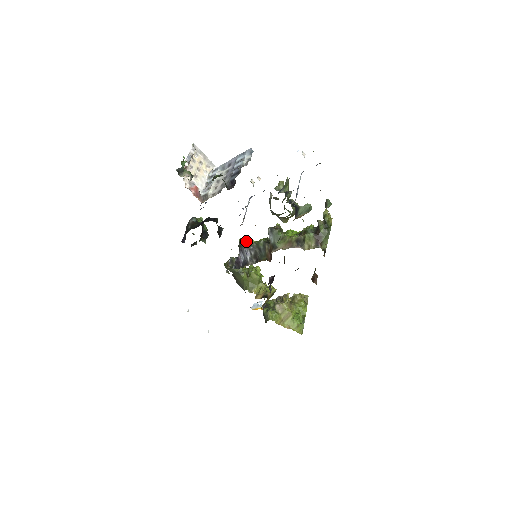
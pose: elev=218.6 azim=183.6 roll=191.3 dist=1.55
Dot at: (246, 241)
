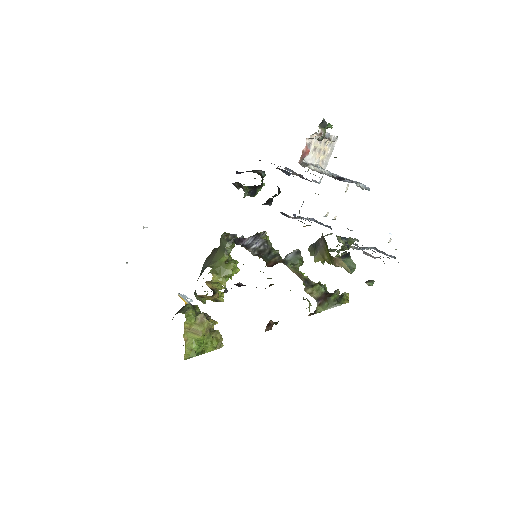
Dot at: (267, 237)
